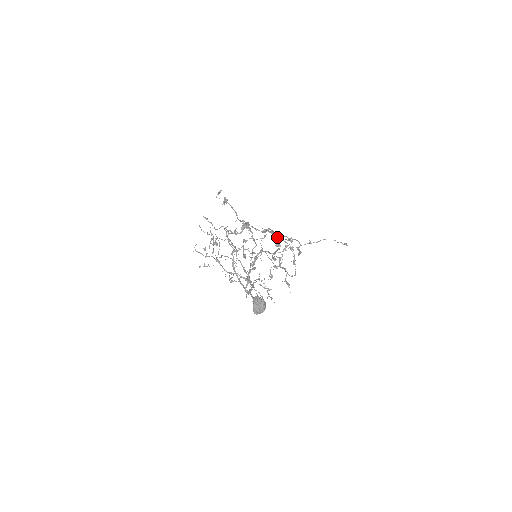
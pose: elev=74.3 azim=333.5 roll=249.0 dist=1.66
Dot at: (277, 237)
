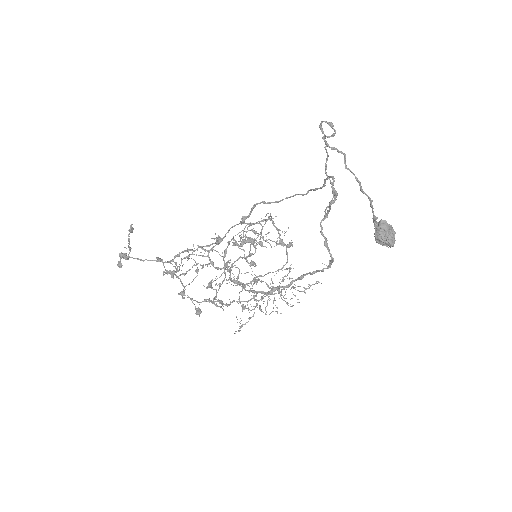
Dot at: (249, 225)
